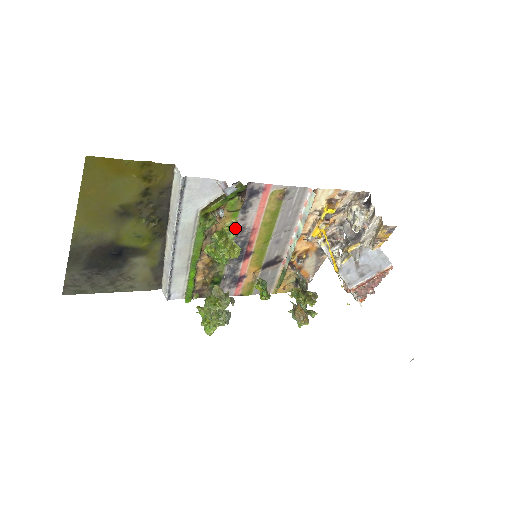
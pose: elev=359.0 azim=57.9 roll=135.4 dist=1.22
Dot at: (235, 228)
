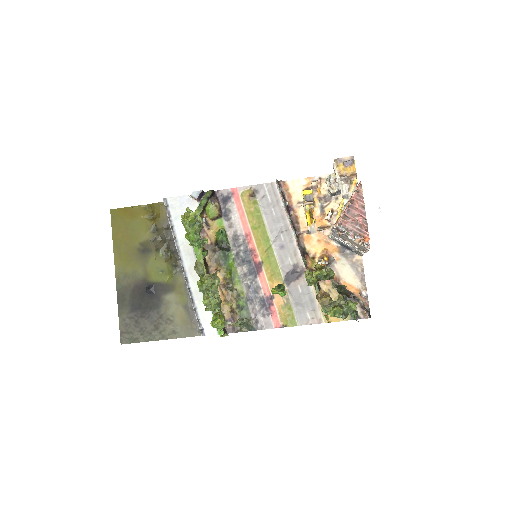
Dot at: (228, 237)
